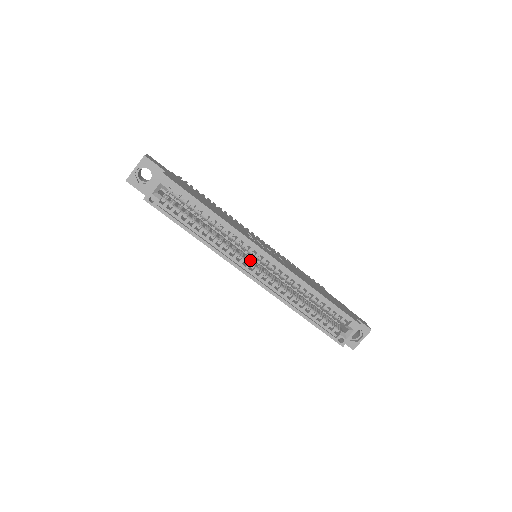
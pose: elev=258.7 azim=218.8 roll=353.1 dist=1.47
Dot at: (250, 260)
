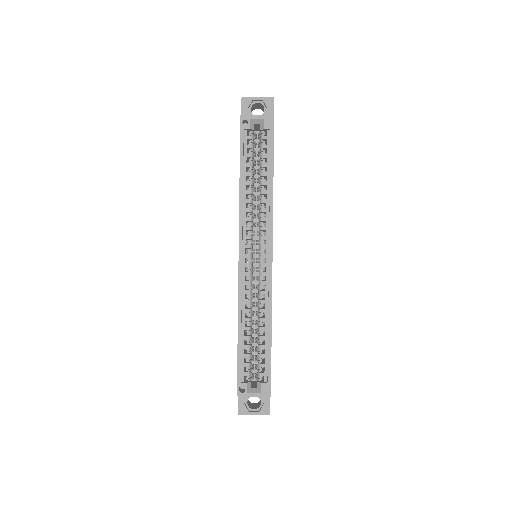
Dot at: occluded
